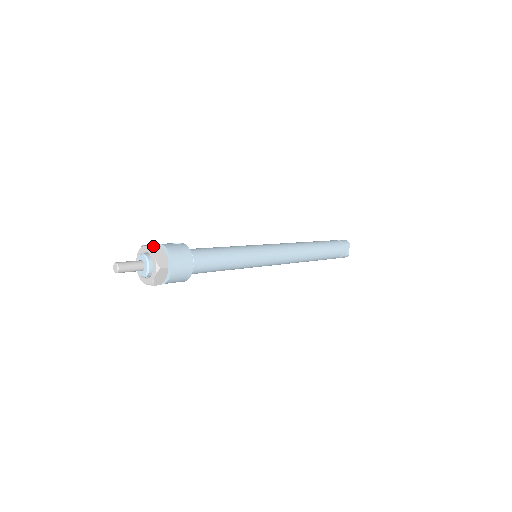
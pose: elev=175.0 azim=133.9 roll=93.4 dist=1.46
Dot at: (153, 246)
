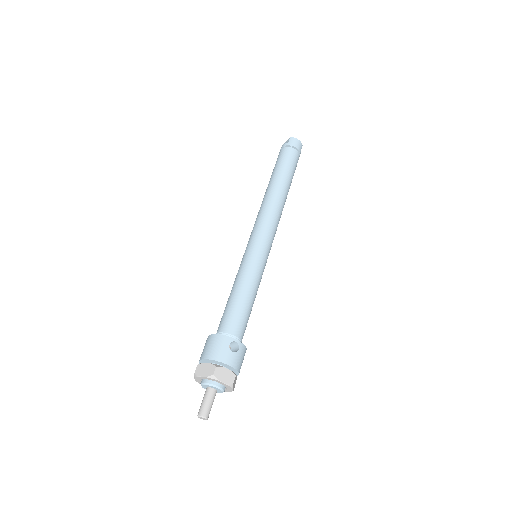
Dot at: (229, 380)
